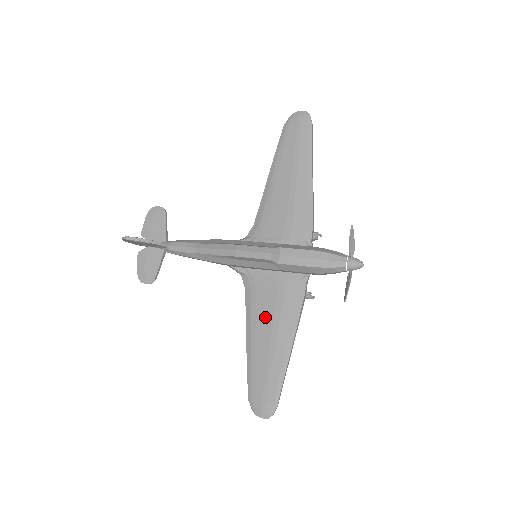
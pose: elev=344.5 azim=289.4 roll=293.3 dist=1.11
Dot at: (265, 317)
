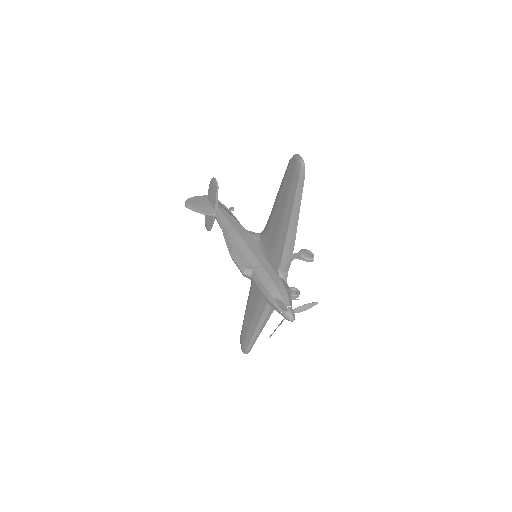
Dot at: (254, 299)
